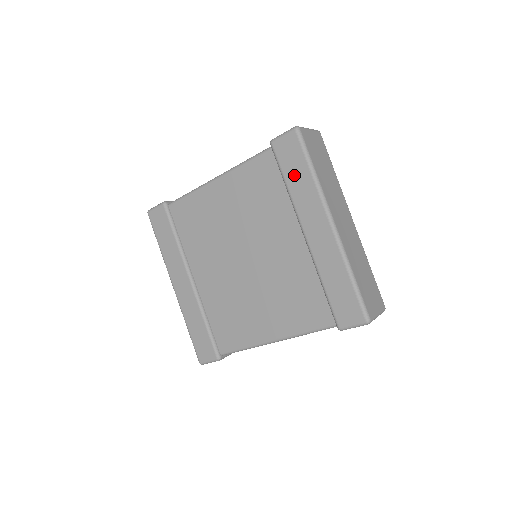
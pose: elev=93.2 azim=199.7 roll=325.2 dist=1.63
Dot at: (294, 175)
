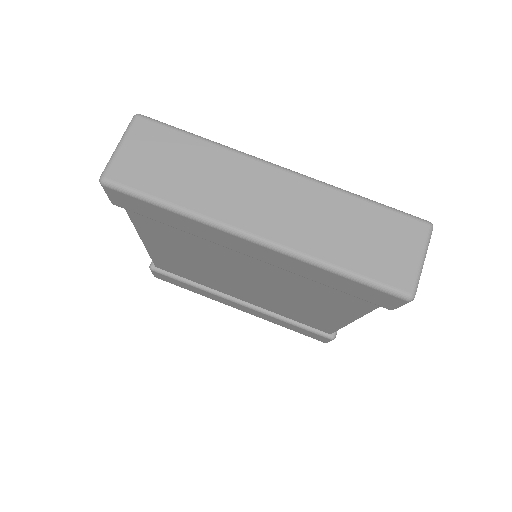
Dot at: (166, 220)
